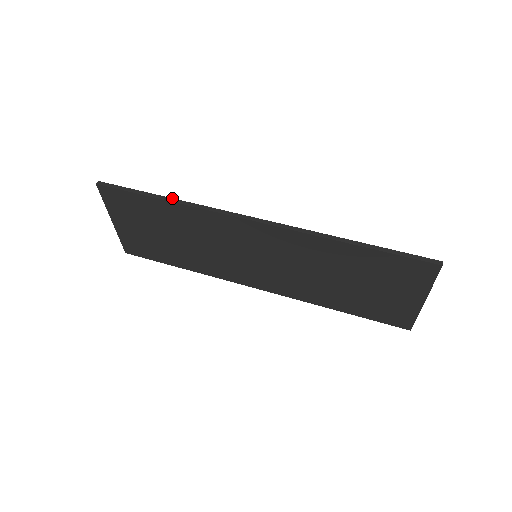
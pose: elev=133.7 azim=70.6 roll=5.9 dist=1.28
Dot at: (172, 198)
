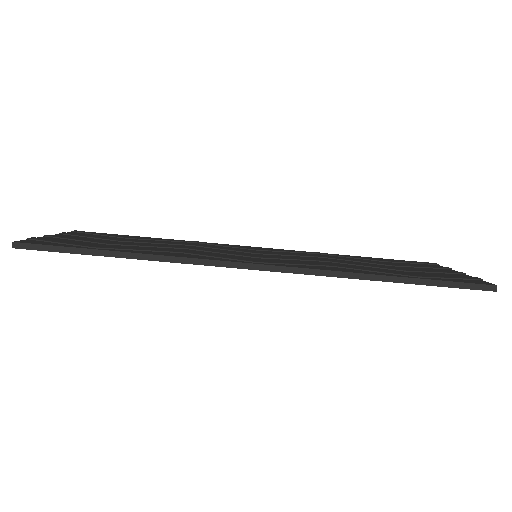
Dot at: (133, 253)
